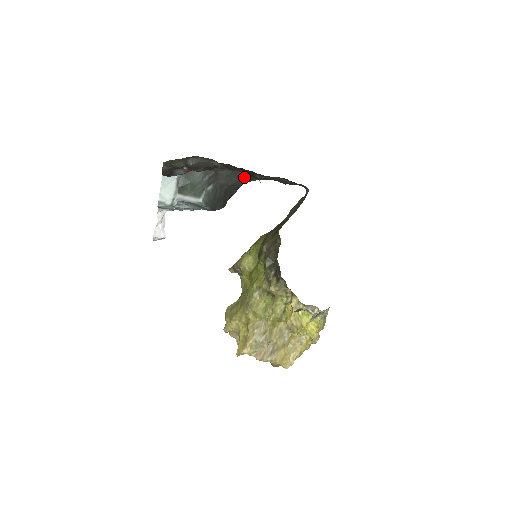
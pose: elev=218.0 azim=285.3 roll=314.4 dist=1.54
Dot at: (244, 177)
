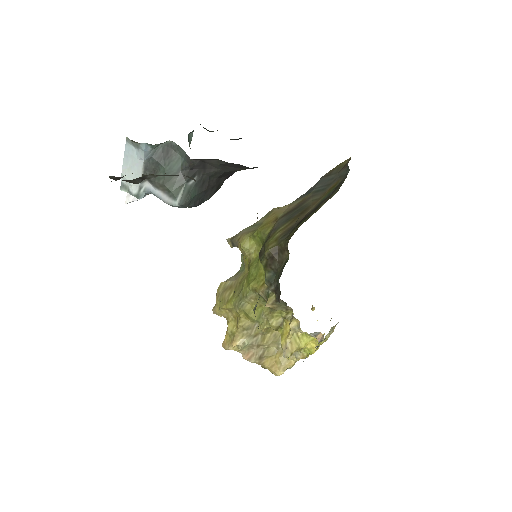
Dot at: (246, 167)
